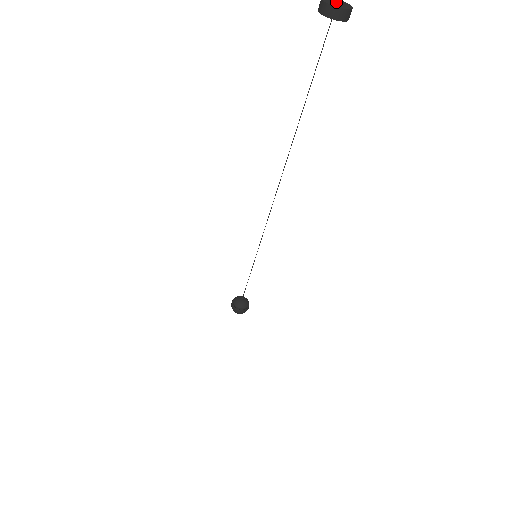
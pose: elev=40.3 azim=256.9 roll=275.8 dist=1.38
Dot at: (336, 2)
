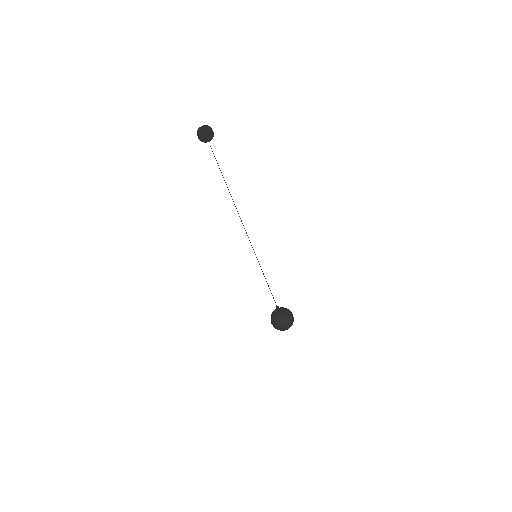
Dot at: occluded
